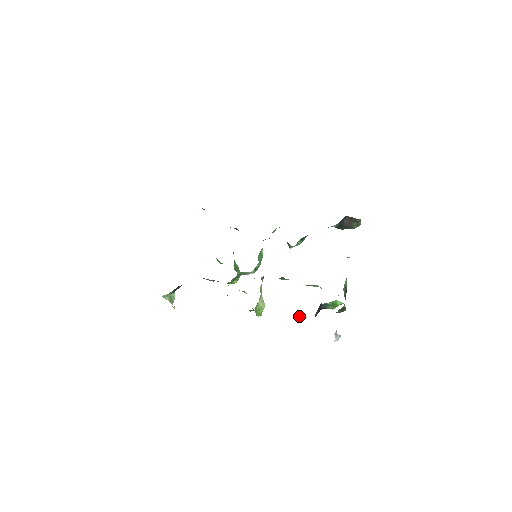
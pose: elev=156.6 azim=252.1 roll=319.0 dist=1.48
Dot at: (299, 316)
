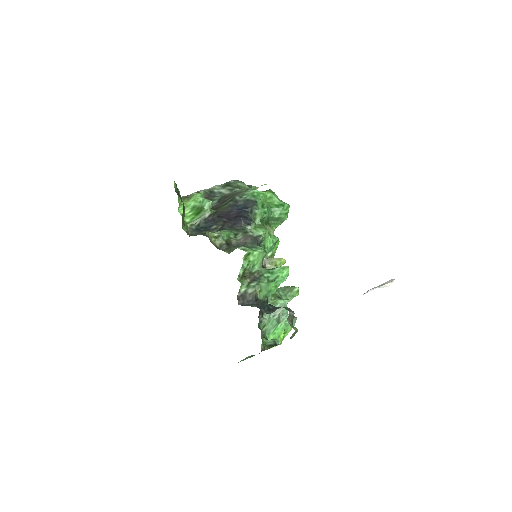
Dot at: occluded
